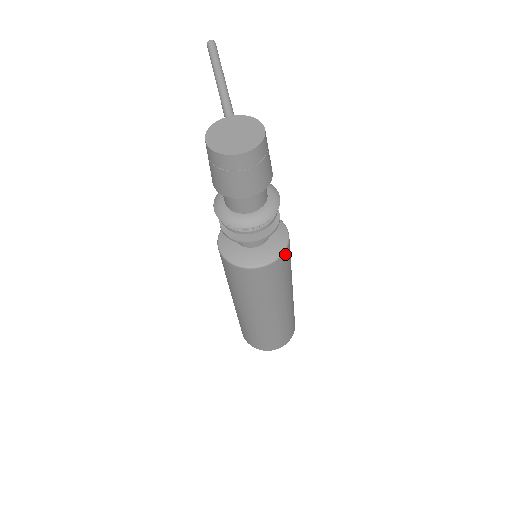
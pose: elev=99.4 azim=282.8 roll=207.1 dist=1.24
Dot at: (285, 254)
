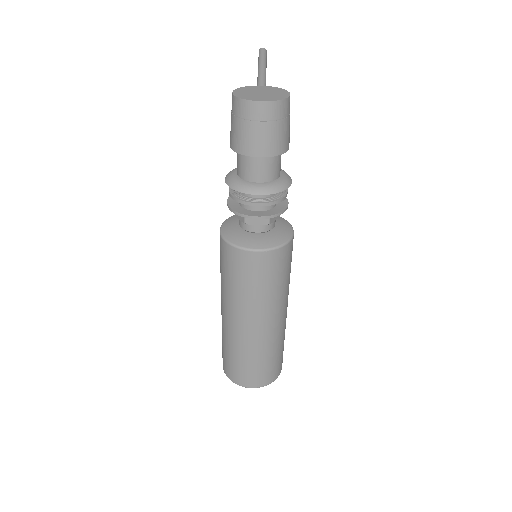
Dot at: (285, 249)
